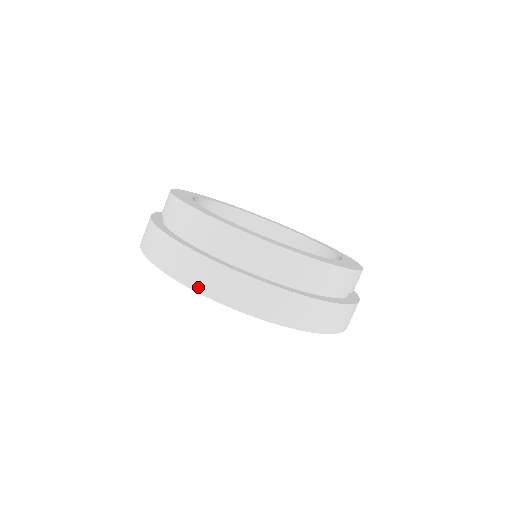
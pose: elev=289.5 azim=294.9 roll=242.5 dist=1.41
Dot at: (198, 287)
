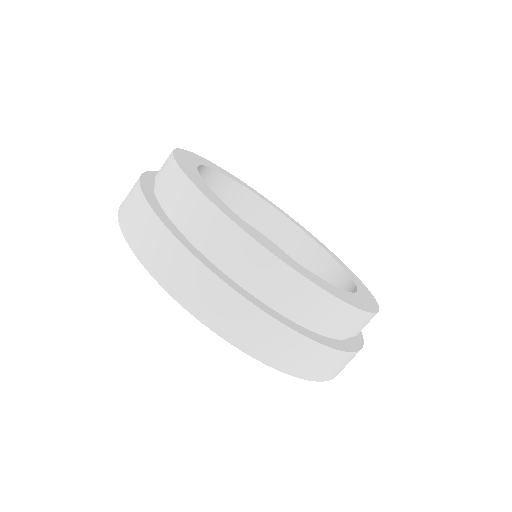
Dot at: (140, 252)
